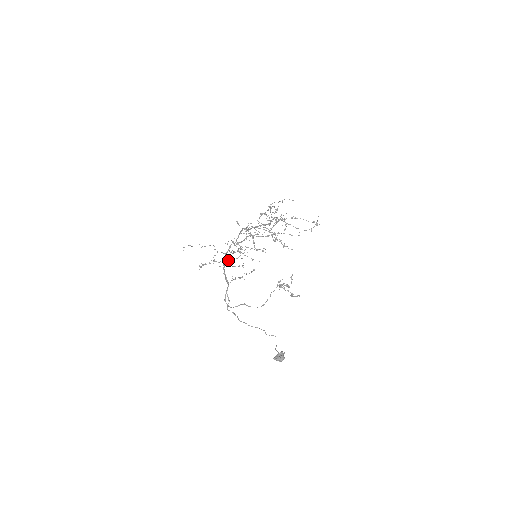
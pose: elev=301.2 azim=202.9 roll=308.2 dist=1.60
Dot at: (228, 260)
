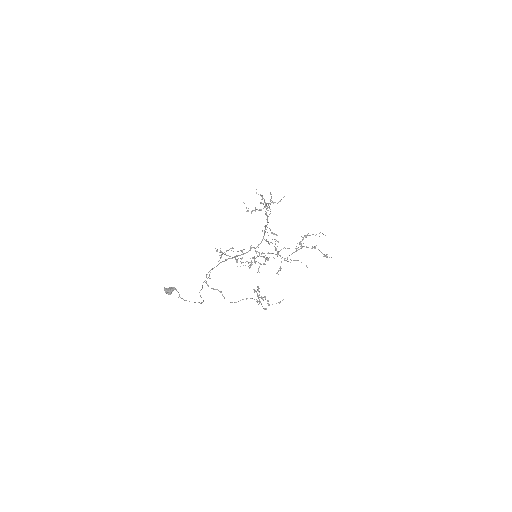
Dot at: occluded
